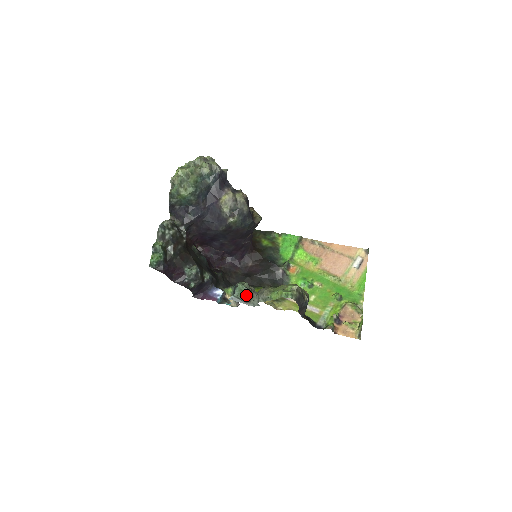
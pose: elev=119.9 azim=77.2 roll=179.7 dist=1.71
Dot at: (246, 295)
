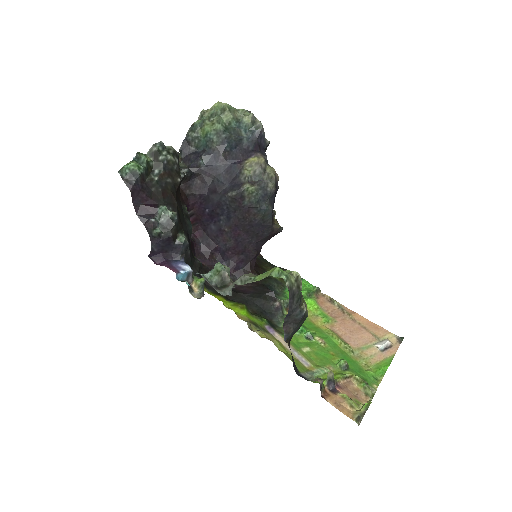
Dot at: (220, 280)
